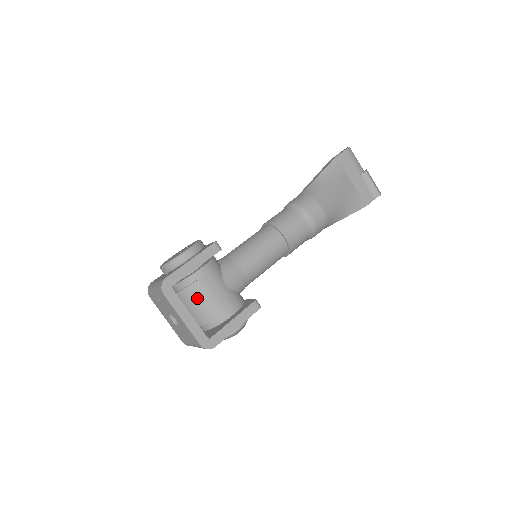
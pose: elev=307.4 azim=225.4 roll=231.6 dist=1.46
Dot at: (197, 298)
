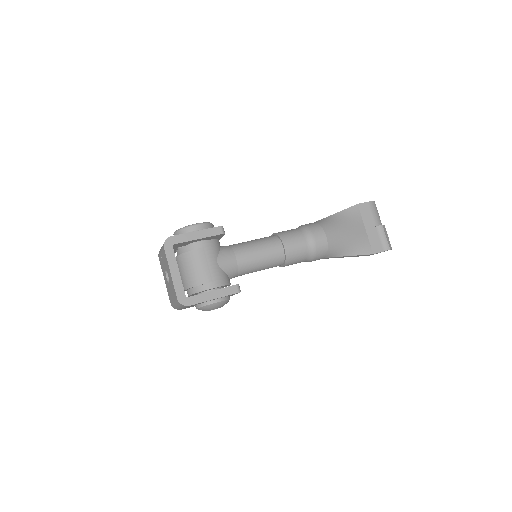
Dot at: (190, 264)
